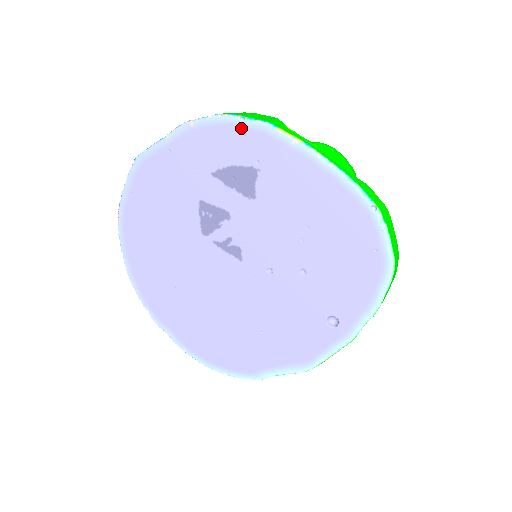
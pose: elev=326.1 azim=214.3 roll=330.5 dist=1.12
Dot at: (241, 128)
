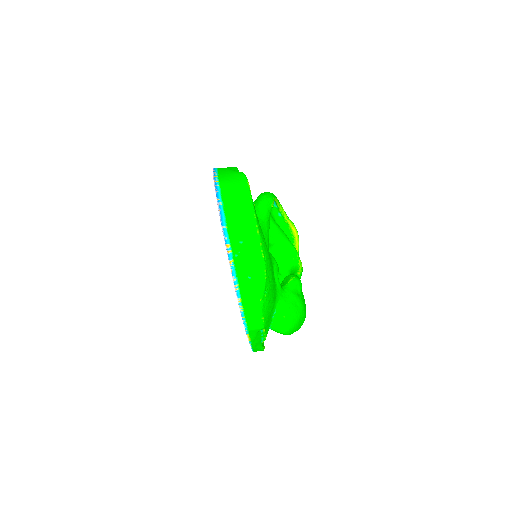
Dot at: occluded
